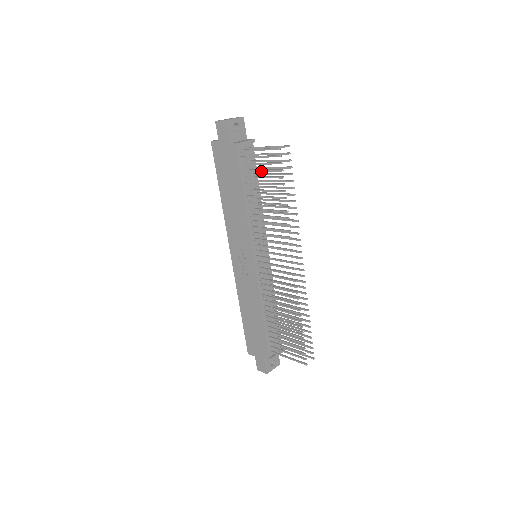
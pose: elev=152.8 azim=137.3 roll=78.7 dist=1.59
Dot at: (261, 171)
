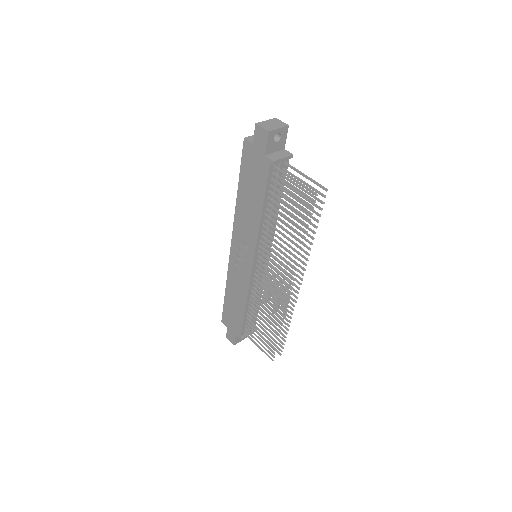
Dot at: occluded
